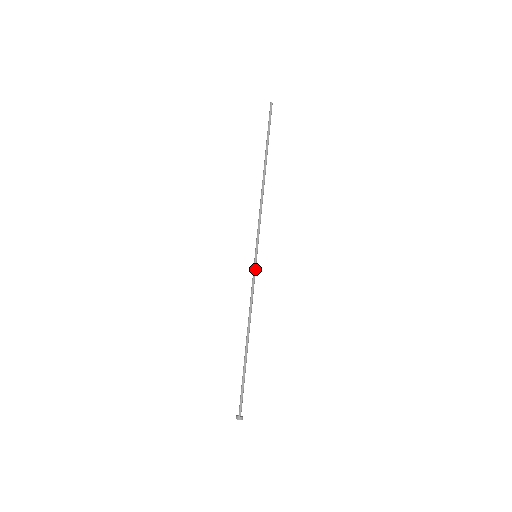
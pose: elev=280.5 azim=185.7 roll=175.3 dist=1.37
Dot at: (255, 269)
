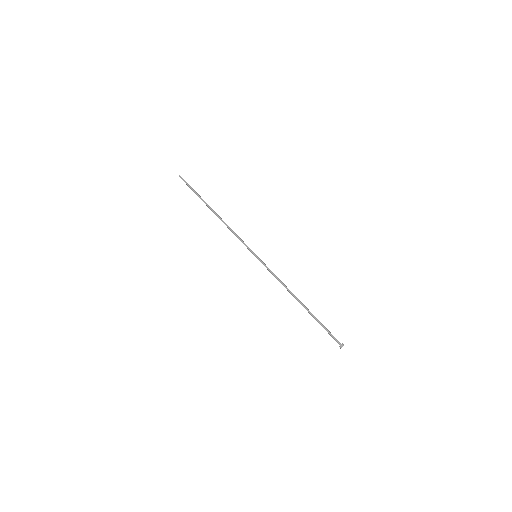
Dot at: (263, 263)
